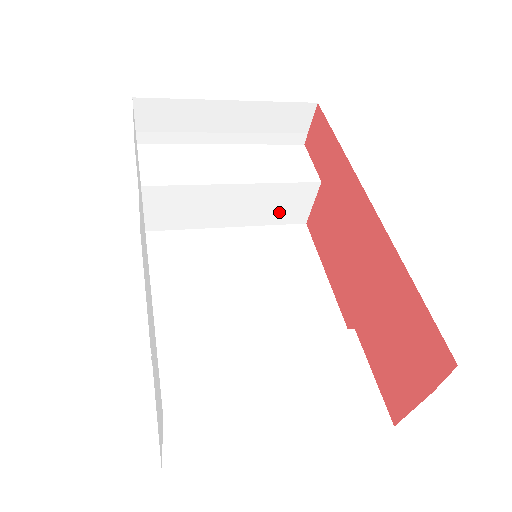
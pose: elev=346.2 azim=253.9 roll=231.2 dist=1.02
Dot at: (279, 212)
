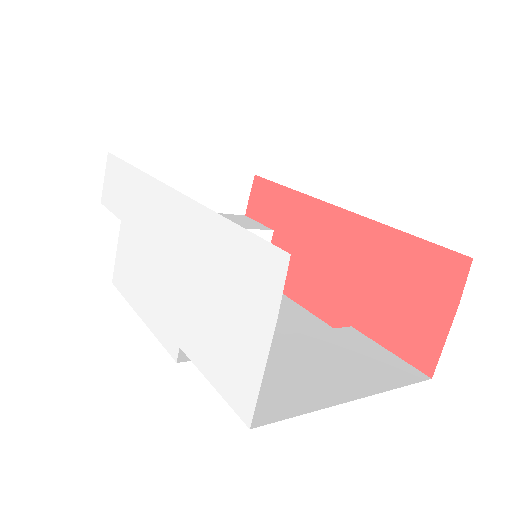
Dot at: occluded
